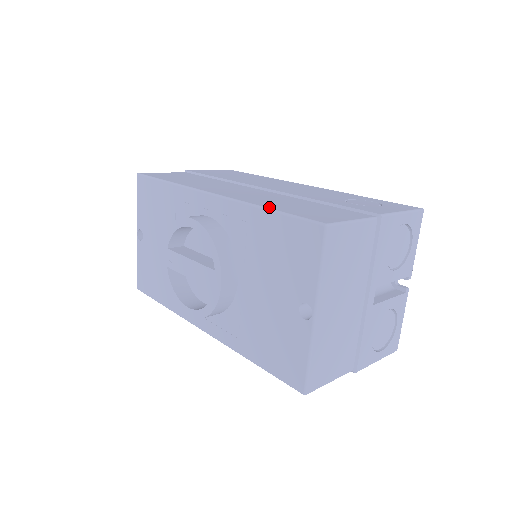
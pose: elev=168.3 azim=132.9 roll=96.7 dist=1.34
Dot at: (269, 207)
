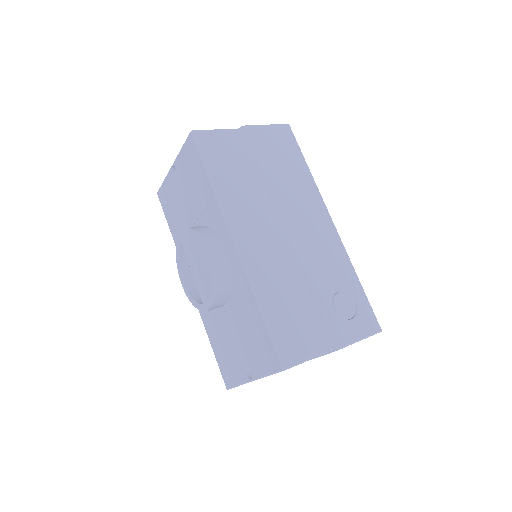
Dot at: (264, 309)
